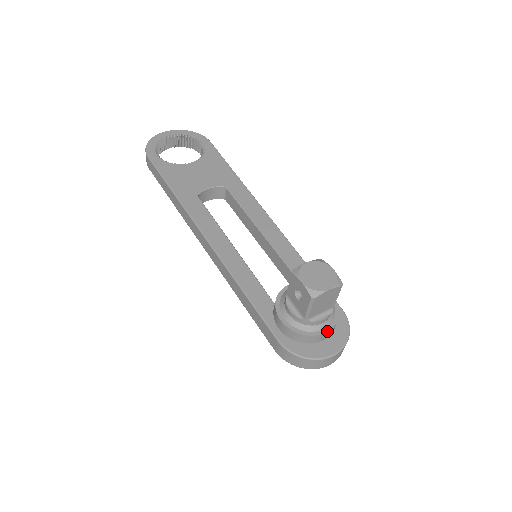
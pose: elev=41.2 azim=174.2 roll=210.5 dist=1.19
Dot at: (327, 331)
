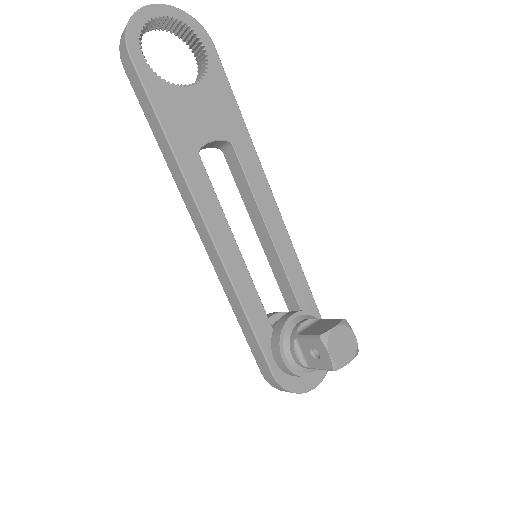
Dot at: (319, 371)
